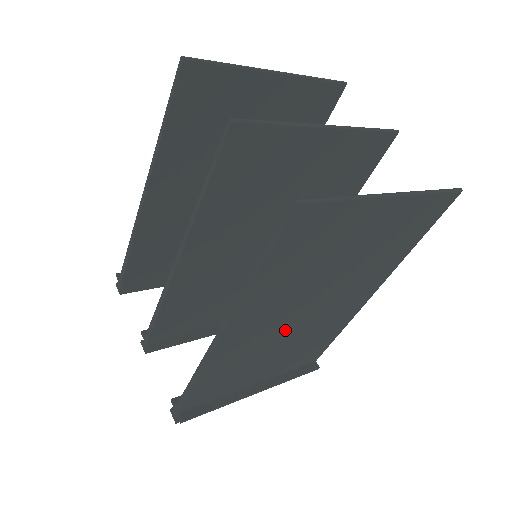
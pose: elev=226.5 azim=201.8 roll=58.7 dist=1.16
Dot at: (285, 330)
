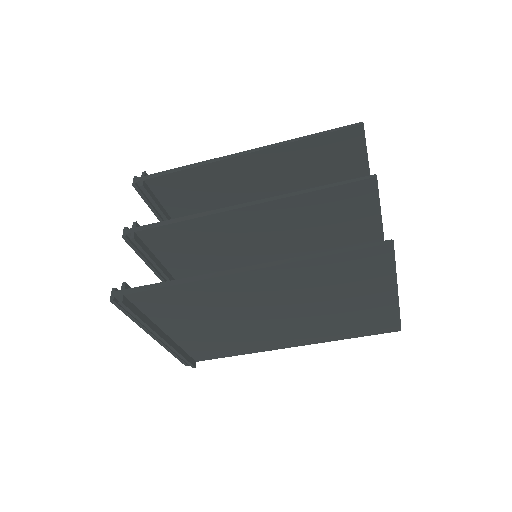
Dot at: (248, 312)
